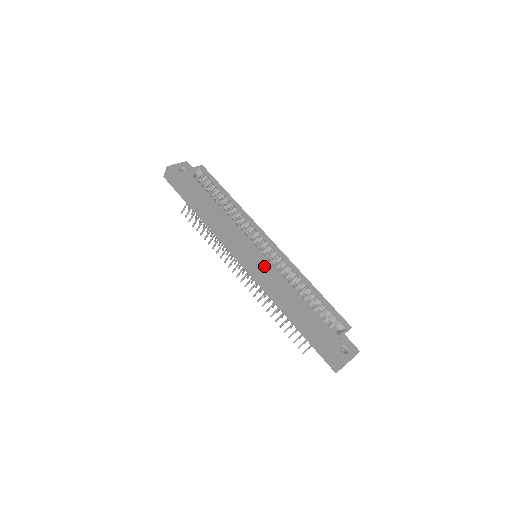
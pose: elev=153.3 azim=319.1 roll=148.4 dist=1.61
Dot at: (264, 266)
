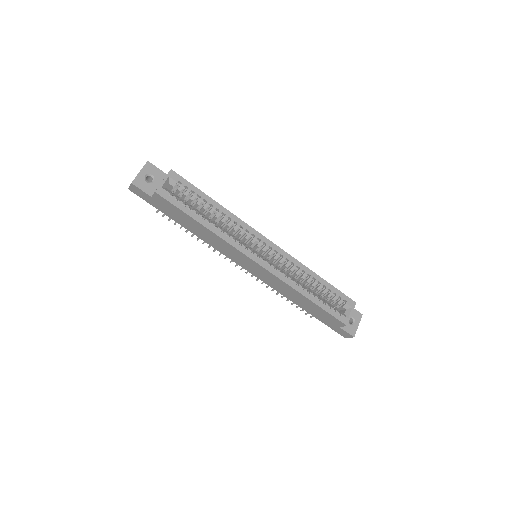
Dot at: (271, 275)
